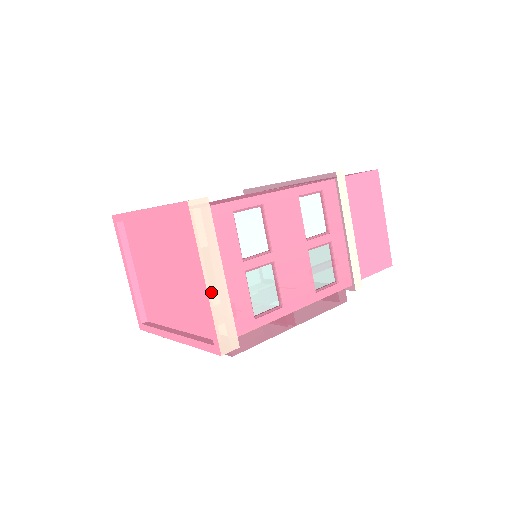
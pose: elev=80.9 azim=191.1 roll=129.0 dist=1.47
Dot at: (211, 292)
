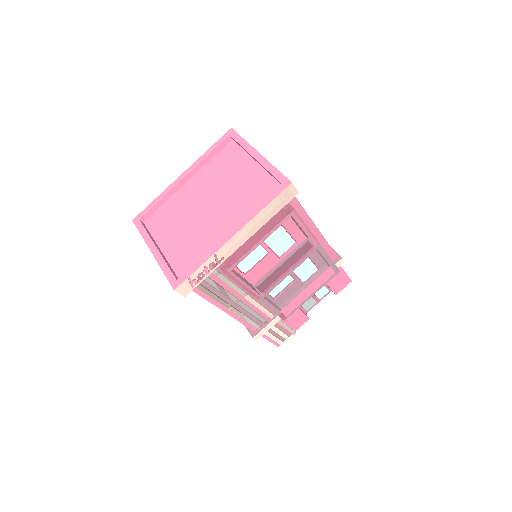
Dot at: (266, 159)
